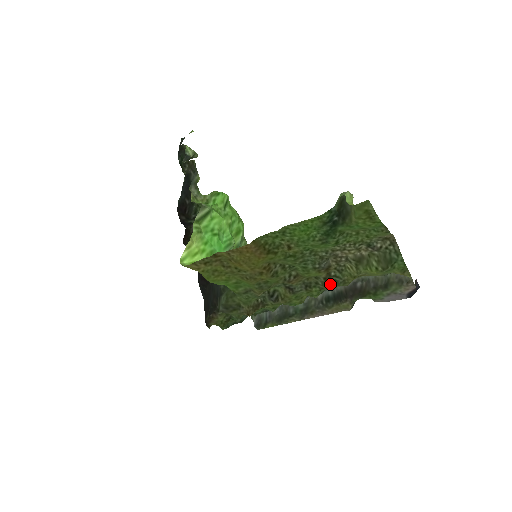
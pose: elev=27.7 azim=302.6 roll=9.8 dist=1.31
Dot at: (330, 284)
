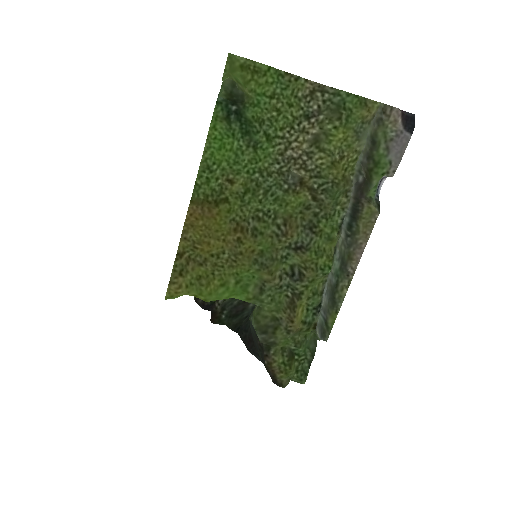
Dot at: (325, 200)
